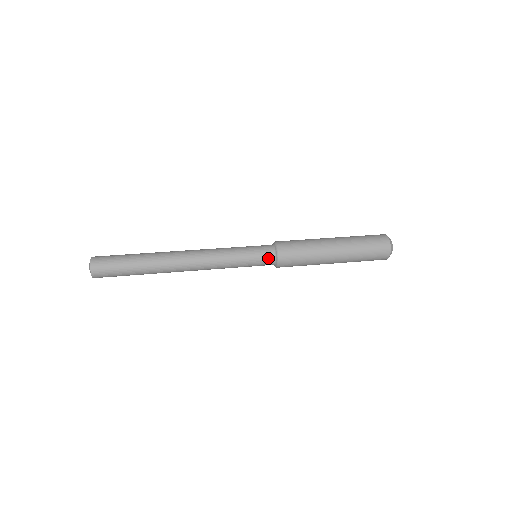
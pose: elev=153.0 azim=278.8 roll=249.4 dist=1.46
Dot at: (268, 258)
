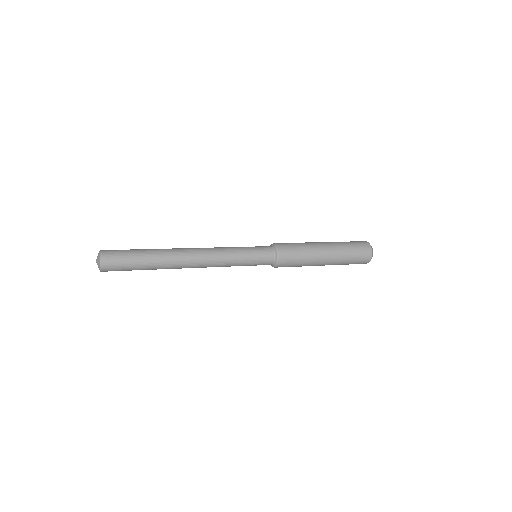
Dot at: (268, 256)
